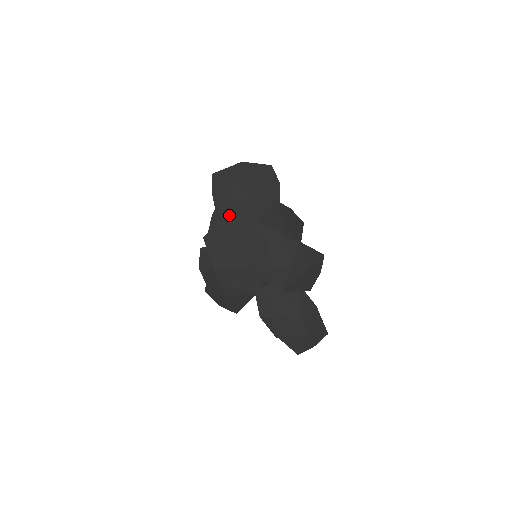
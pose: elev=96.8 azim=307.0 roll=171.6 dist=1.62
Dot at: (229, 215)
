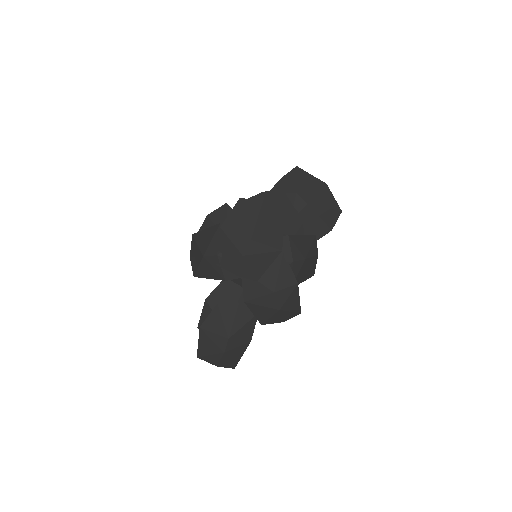
Dot at: occluded
